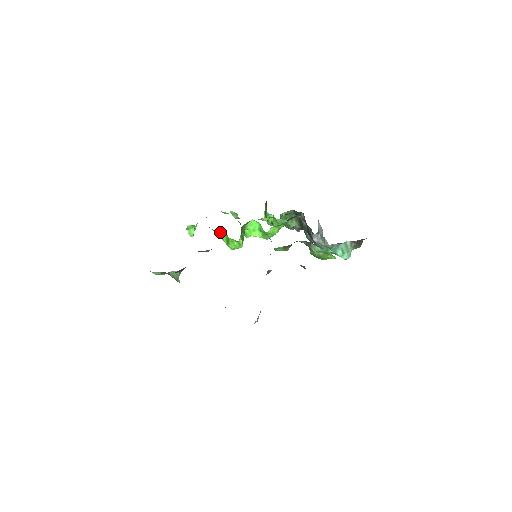
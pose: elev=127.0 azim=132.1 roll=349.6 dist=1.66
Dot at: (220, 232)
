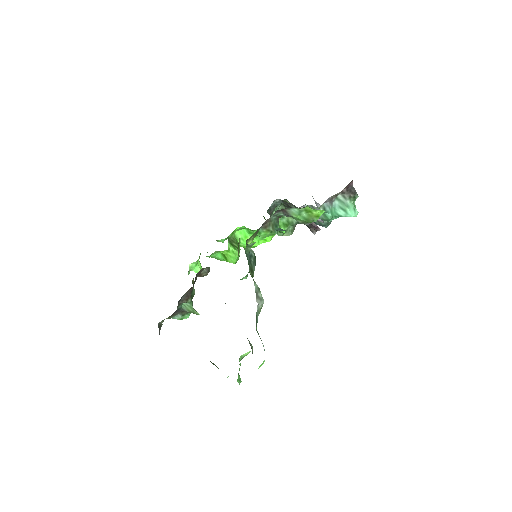
Dot at: (217, 255)
